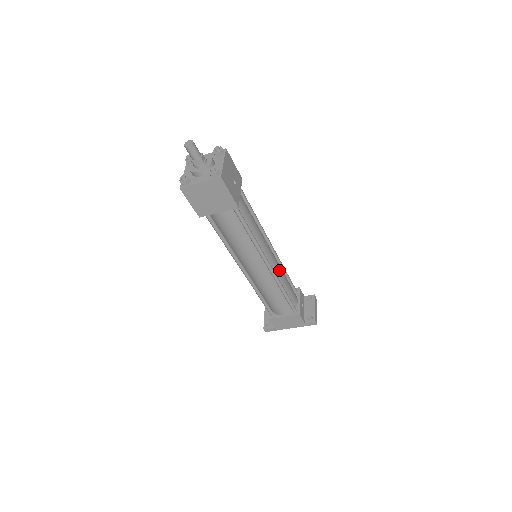
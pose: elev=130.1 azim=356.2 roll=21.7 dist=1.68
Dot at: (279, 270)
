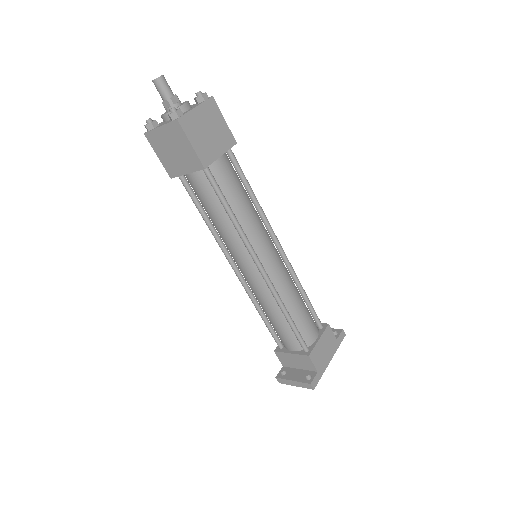
Dot at: occluded
